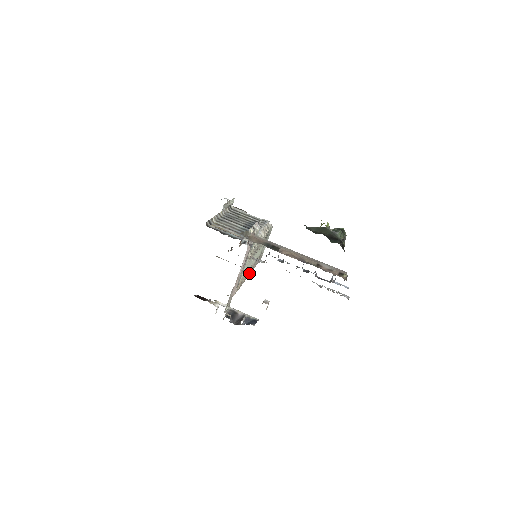
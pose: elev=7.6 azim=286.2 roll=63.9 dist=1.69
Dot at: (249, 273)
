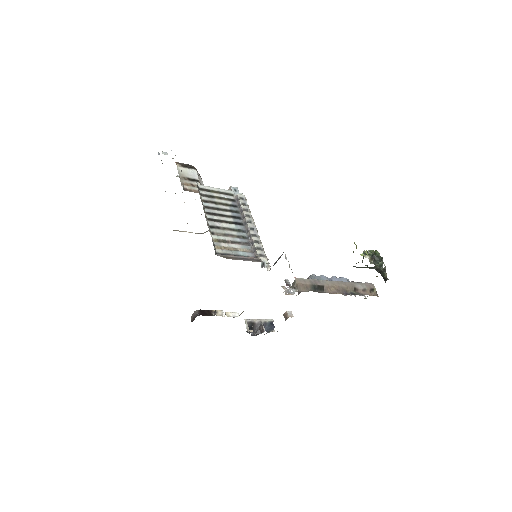
Dot at: occluded
